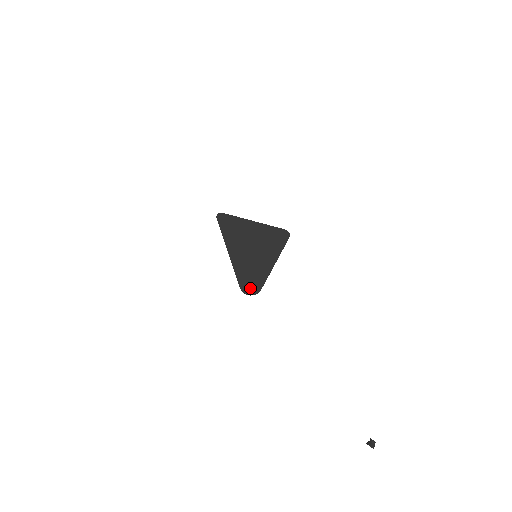
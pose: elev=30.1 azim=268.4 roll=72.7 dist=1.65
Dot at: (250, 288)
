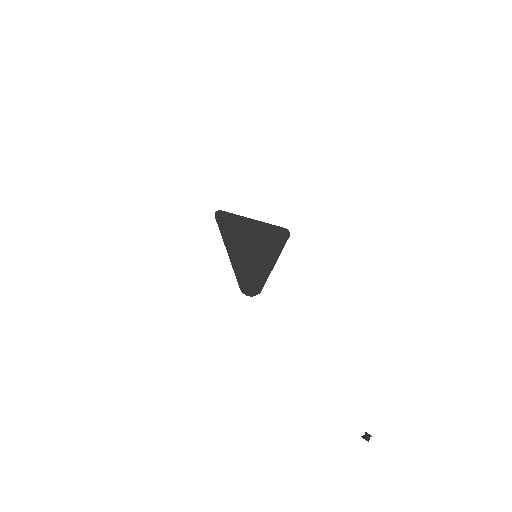
Dot at: (250, 289)
